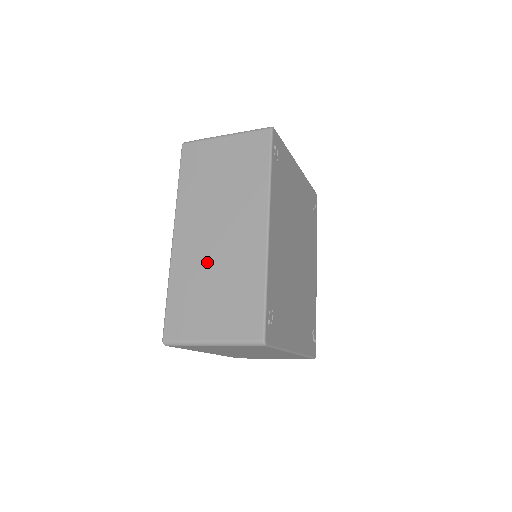
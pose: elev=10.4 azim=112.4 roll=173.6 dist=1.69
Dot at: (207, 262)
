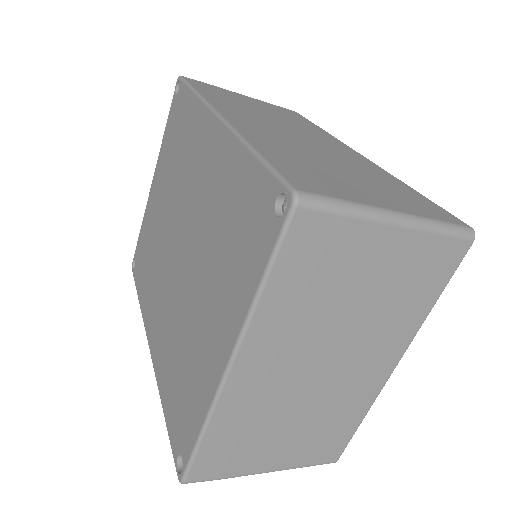
Dot at: (304, 148)
